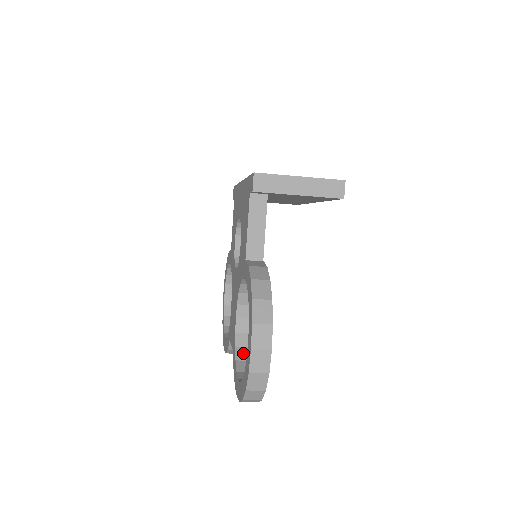
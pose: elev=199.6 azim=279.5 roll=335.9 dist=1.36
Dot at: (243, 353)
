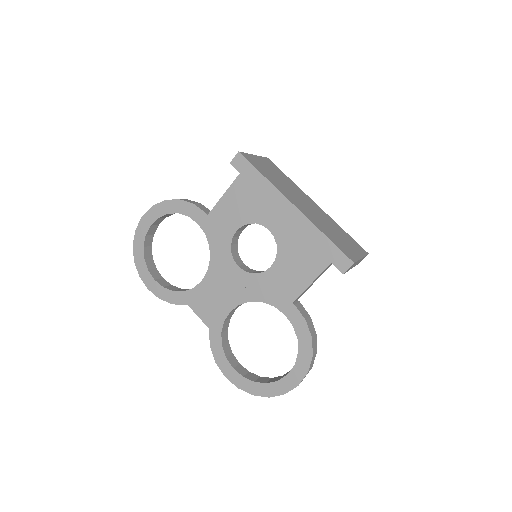
Dot at: (225, 337)
